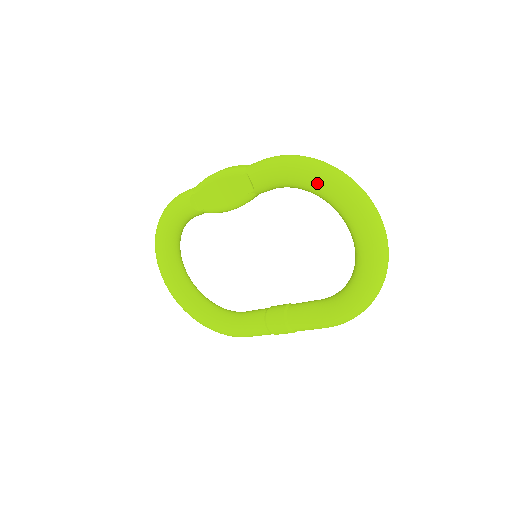
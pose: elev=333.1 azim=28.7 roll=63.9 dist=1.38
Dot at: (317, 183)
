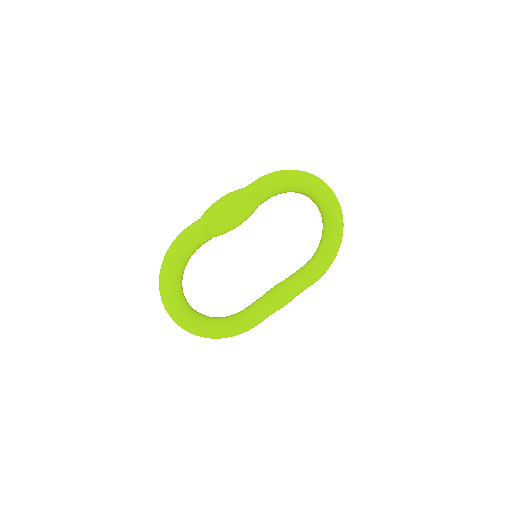
Dot at: (305, 183)
